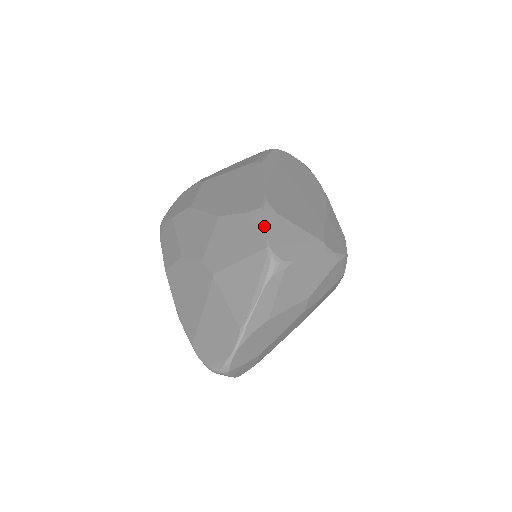
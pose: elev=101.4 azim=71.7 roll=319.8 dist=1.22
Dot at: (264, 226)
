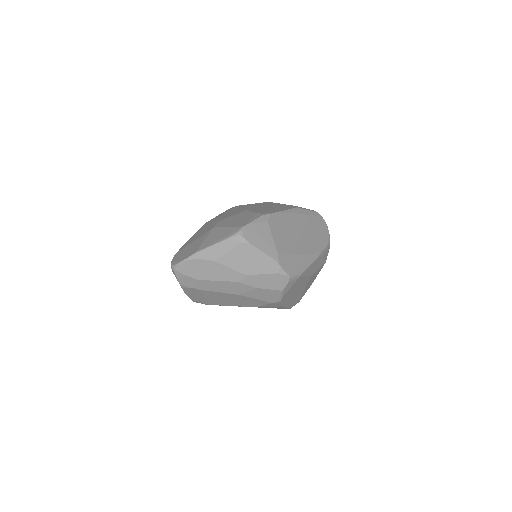
Dot at: (254, 220)
